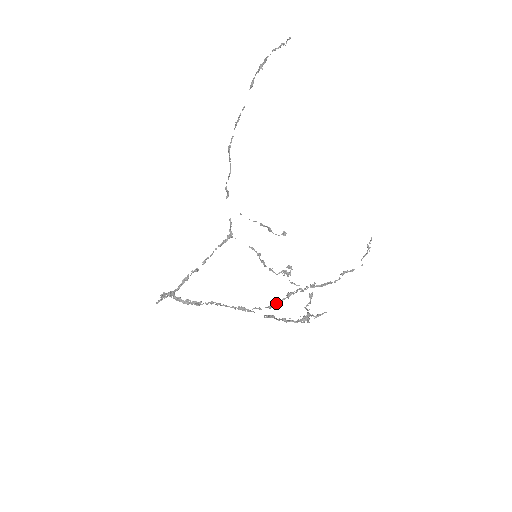
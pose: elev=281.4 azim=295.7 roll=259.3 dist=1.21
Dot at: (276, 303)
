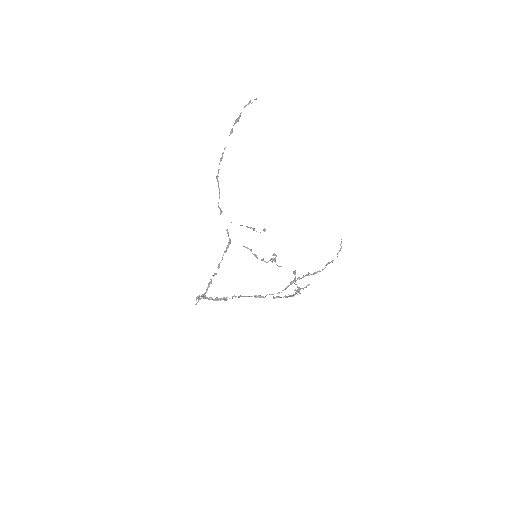
Dot at: (284, 289)
